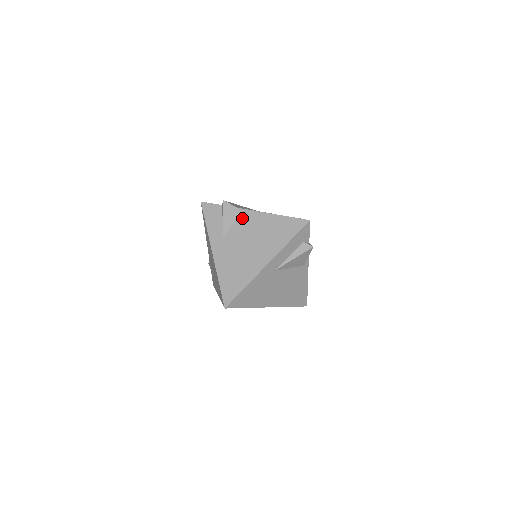
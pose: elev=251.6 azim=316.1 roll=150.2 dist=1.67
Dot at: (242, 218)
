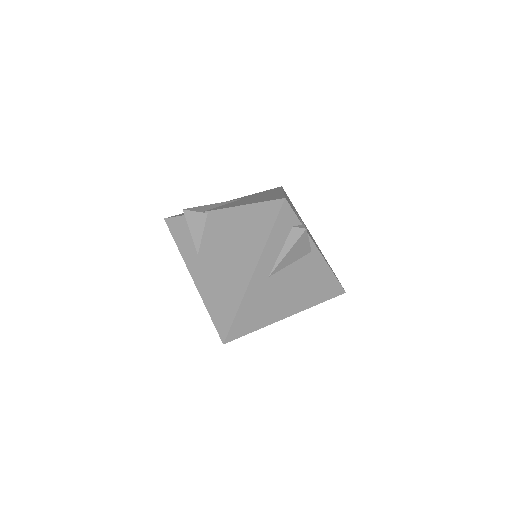
Dot at: (210, 224)
